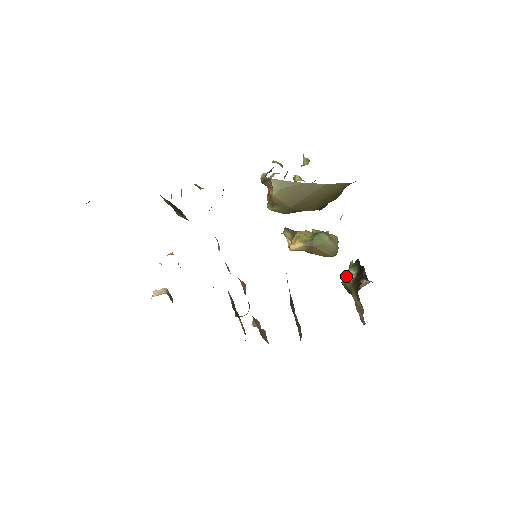
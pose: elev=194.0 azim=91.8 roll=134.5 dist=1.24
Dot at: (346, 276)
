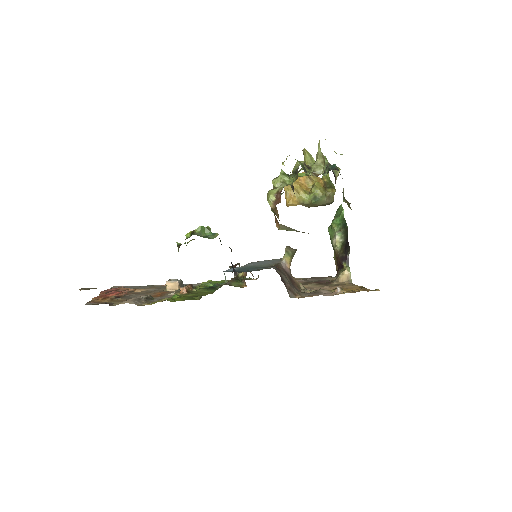
Dot at: (333, 232)
